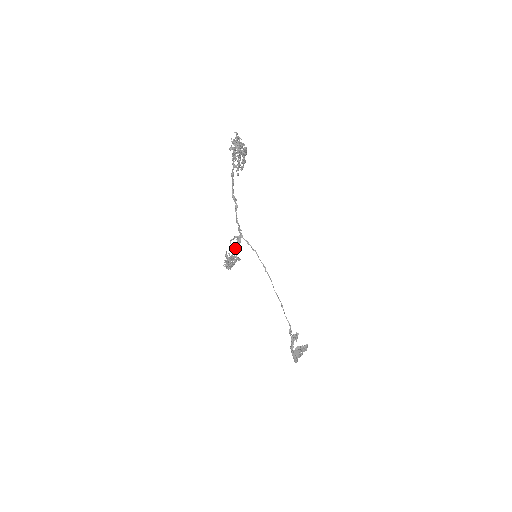
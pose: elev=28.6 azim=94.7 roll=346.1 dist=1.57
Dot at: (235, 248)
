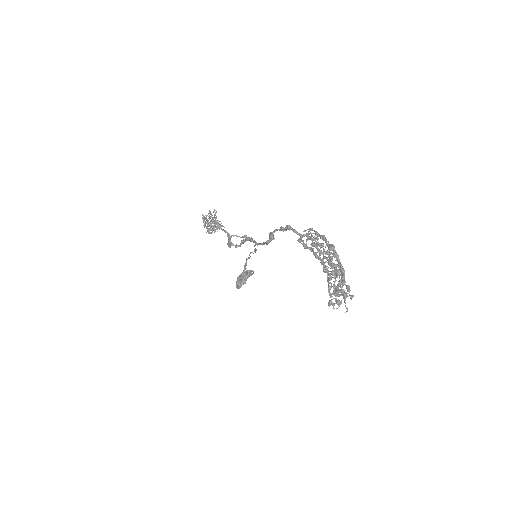
Dot at: (235, 247)
